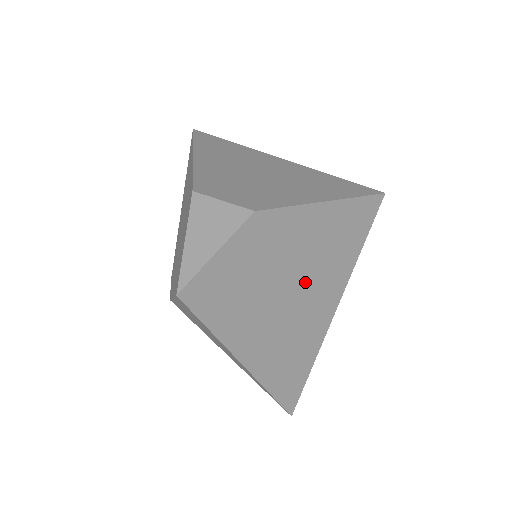
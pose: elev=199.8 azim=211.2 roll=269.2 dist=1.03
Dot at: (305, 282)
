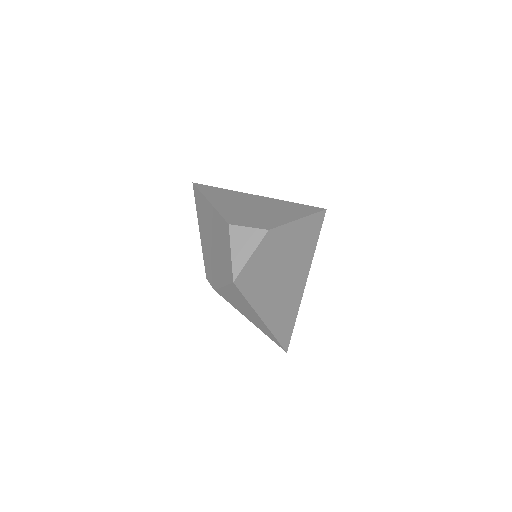
Dot at: (292, 265)
